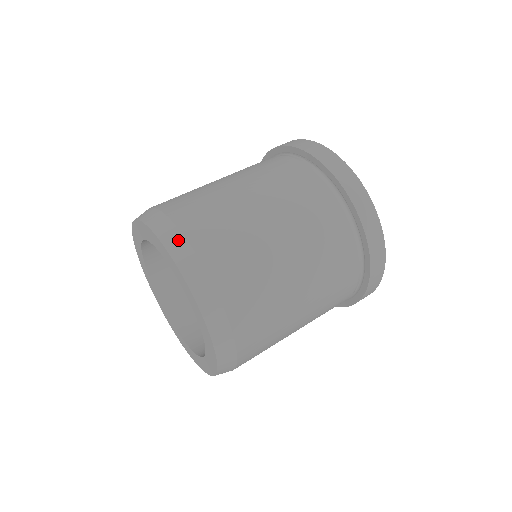
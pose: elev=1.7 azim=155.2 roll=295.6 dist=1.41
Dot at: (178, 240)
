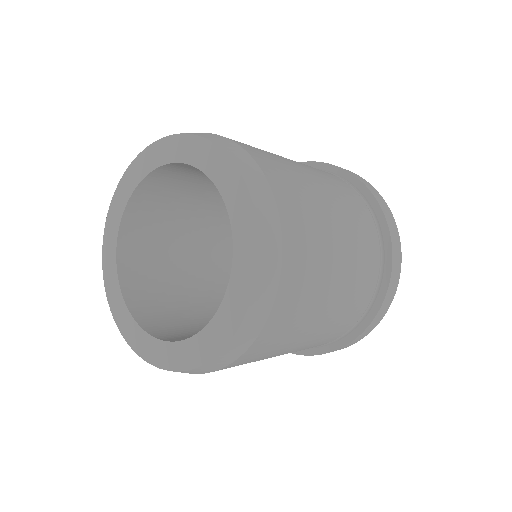
Dot at: (262, 184)
